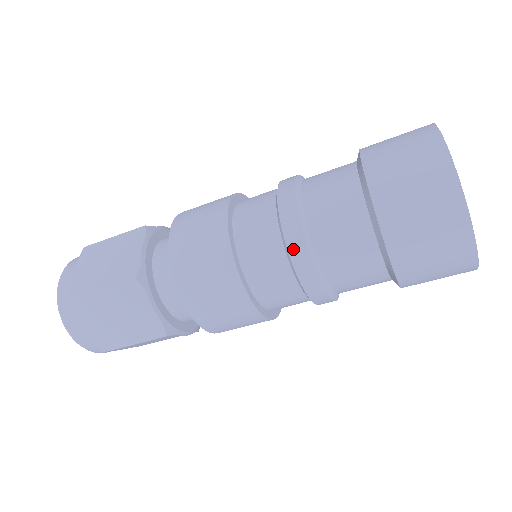
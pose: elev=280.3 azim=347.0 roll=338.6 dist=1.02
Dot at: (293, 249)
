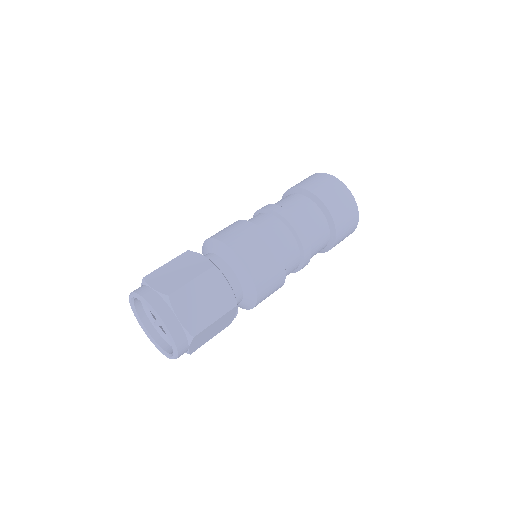
Dot at: (294, 225)
